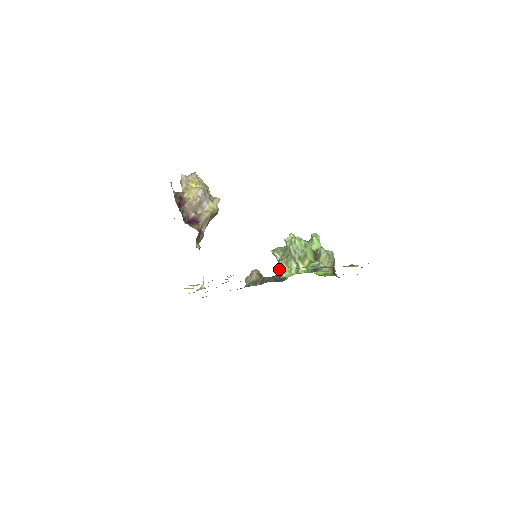
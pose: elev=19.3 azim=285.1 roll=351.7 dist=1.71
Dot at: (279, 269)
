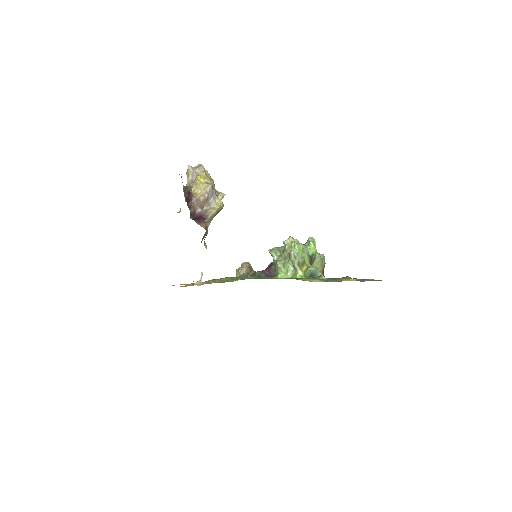
Dot at: (269, 264)
